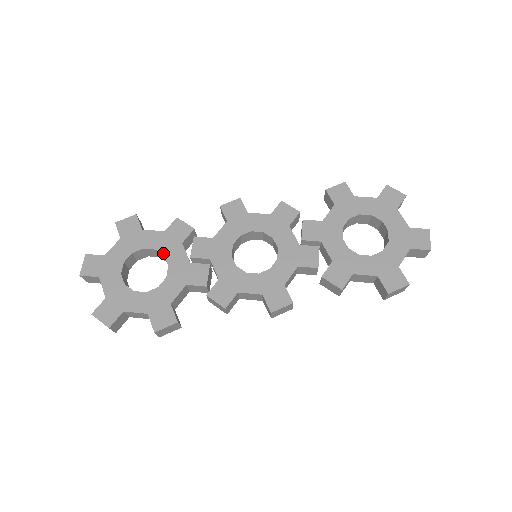
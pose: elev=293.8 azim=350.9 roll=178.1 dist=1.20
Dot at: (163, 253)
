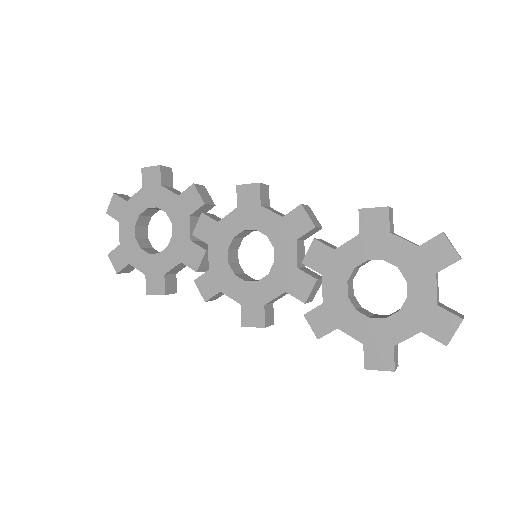
Dot at: (171, 220)
